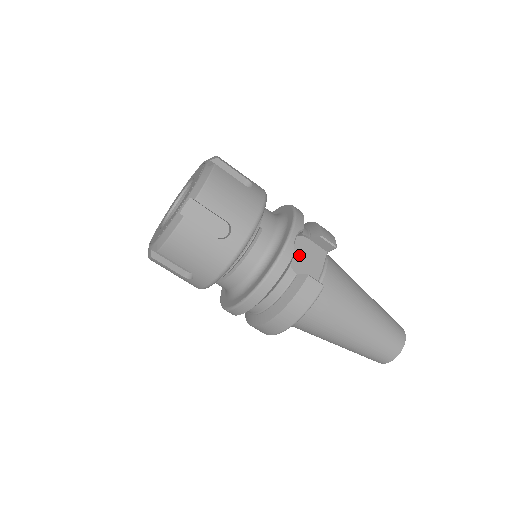
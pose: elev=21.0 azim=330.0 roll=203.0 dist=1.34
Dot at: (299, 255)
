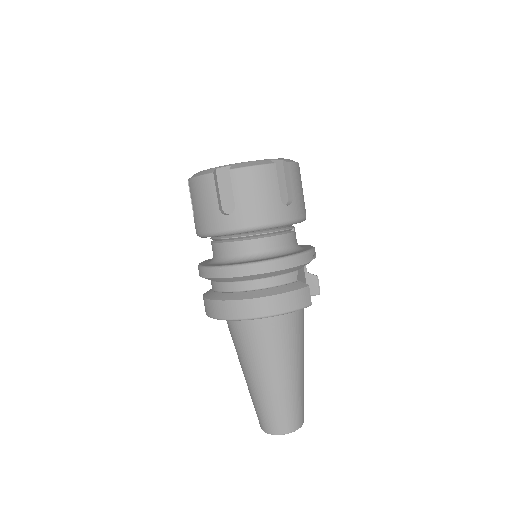
Dot at: (299, 274)
